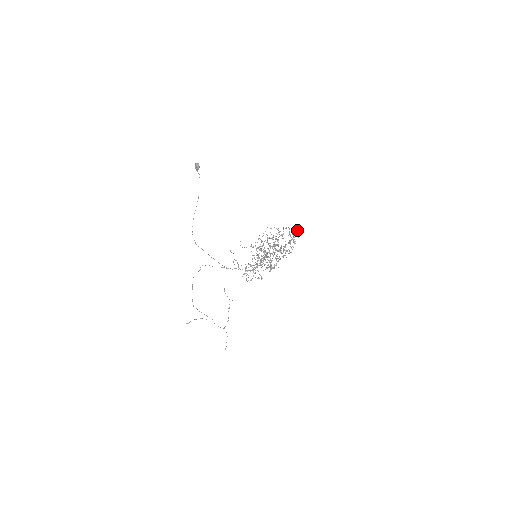
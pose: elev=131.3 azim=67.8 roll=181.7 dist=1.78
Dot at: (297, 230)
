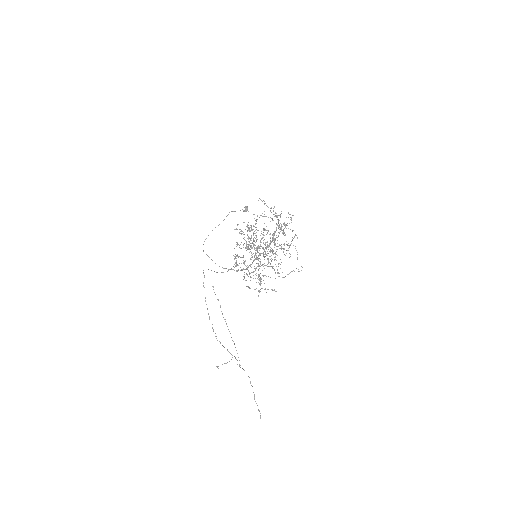
Dot at: occluded
